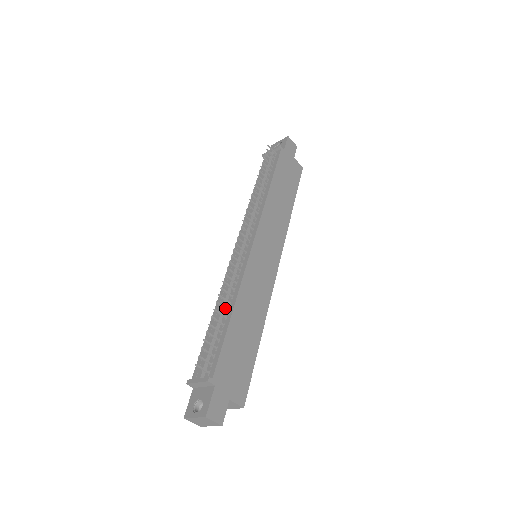
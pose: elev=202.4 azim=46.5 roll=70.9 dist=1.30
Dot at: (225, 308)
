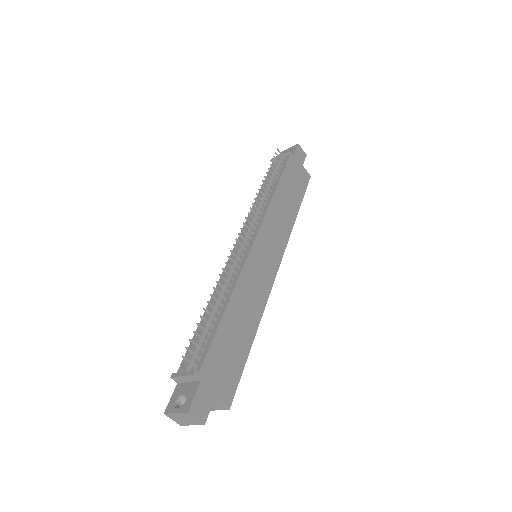
Dot at: (219, 302)
